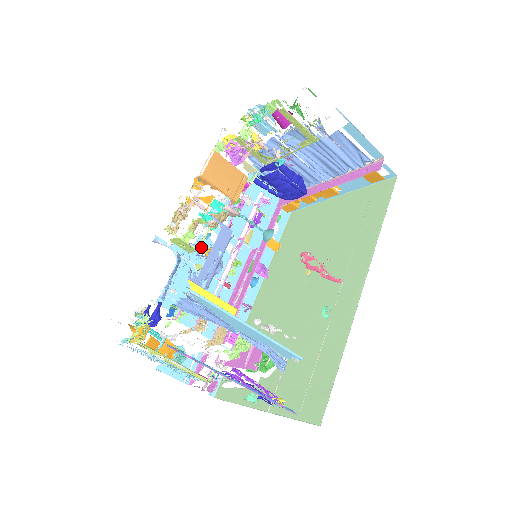
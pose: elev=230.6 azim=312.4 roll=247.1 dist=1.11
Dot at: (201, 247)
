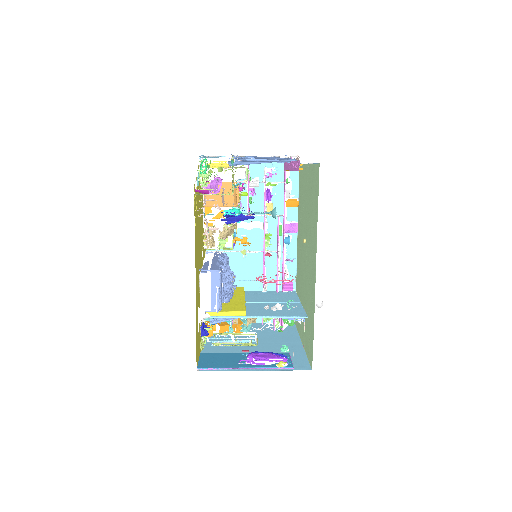
Dot at: (223, 262)
